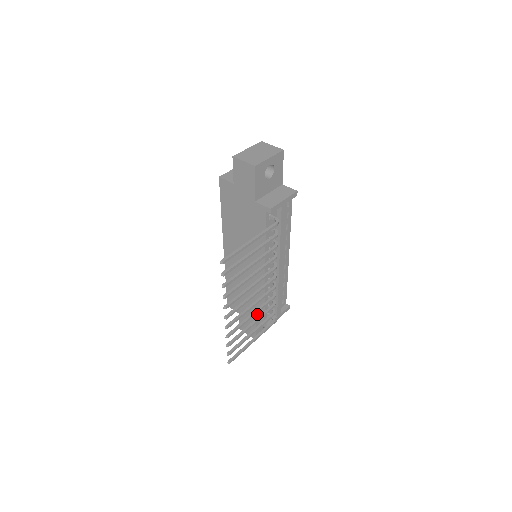
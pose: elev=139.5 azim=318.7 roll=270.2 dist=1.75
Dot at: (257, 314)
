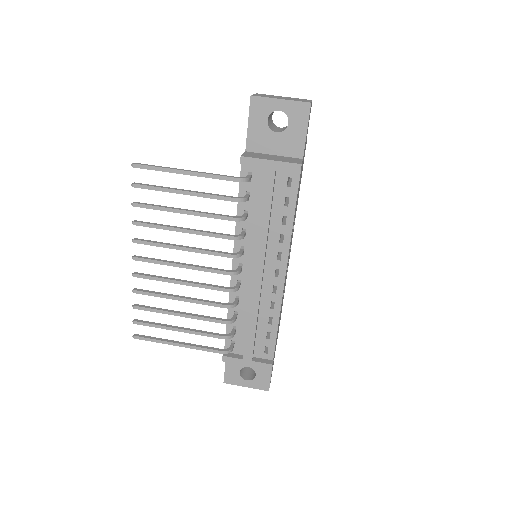
Dot at: occluded
